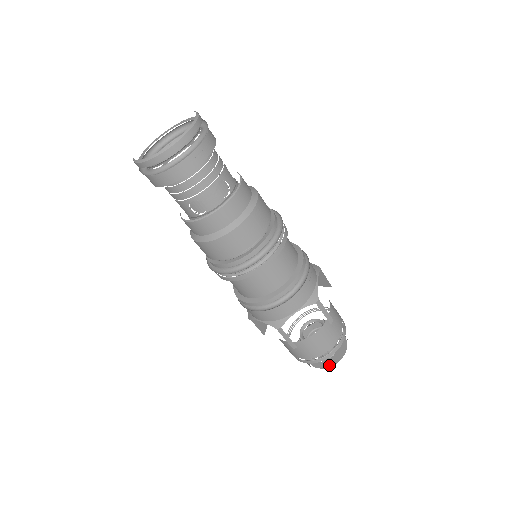
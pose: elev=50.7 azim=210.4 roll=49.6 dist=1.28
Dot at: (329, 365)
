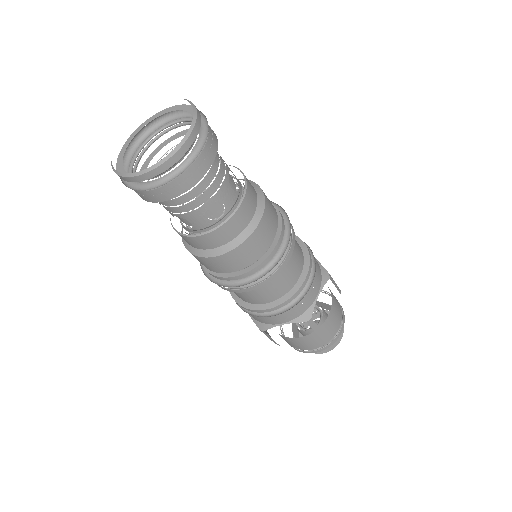
Dot at: (336, 343)
